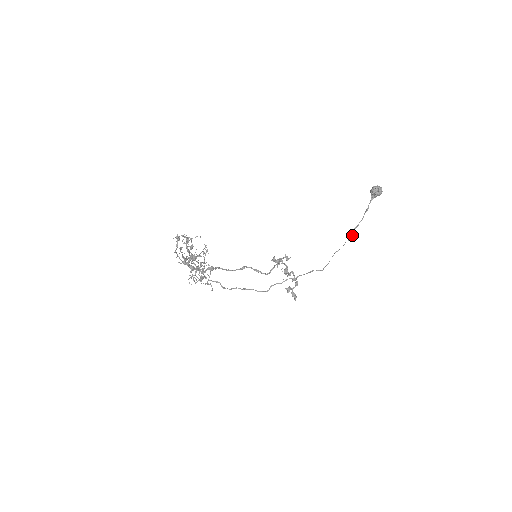
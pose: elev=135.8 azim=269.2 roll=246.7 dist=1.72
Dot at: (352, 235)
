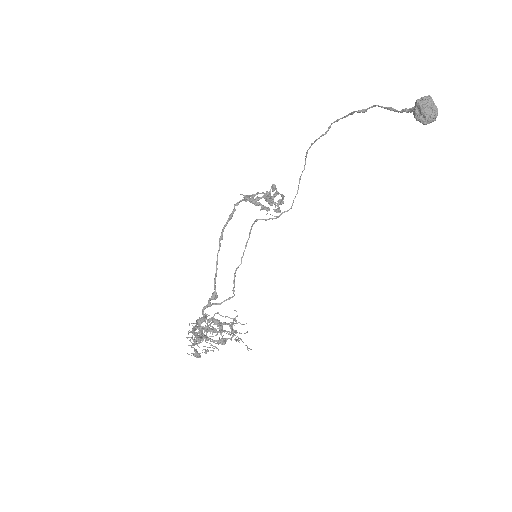
Dot at: occluded
